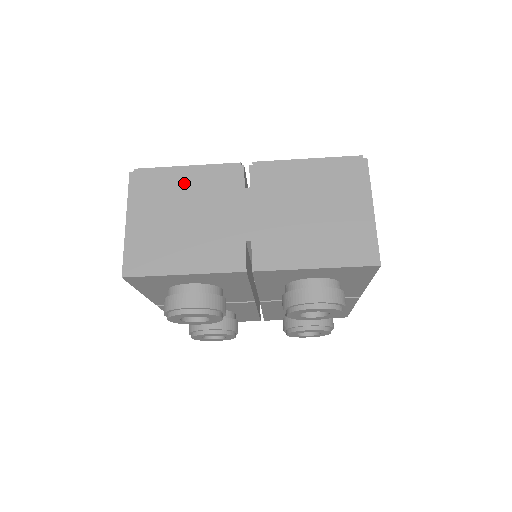
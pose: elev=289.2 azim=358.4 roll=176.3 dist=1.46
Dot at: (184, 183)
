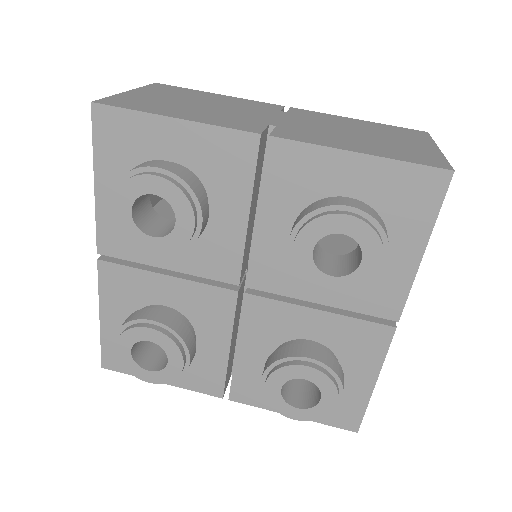
Dot at: (212, 96)
